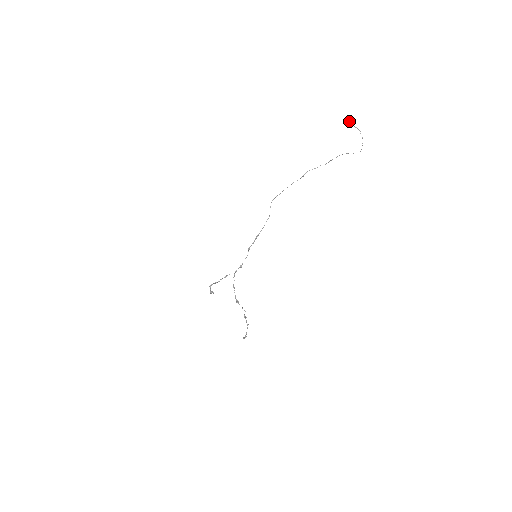
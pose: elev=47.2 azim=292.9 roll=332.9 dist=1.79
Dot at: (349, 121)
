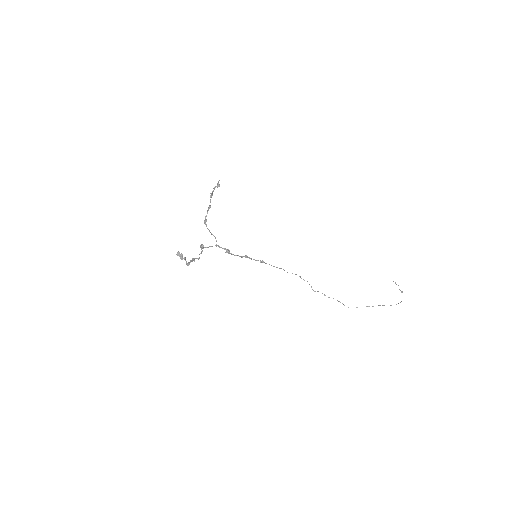
Dot at: occluded
